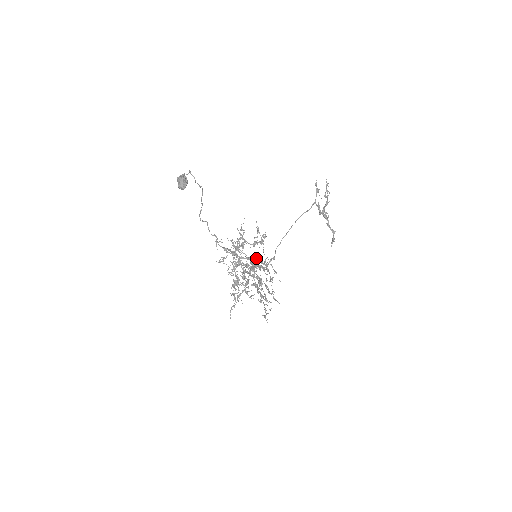
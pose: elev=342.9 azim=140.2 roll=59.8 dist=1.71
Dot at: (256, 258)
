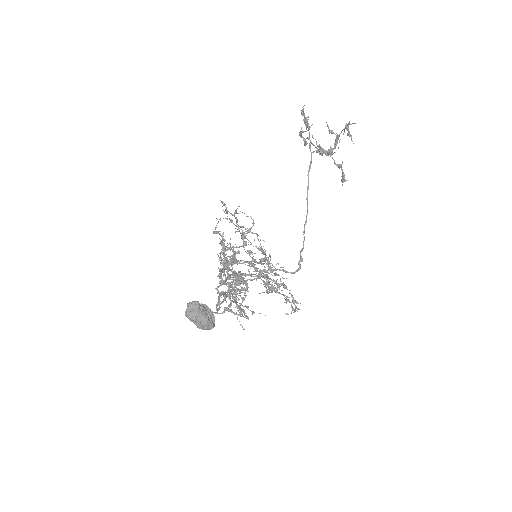
Dot at: occluded
